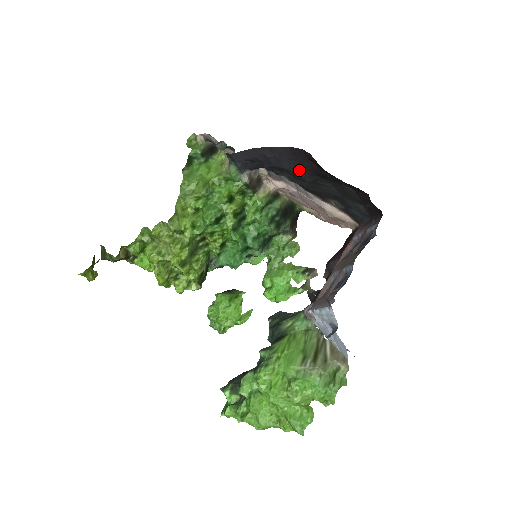
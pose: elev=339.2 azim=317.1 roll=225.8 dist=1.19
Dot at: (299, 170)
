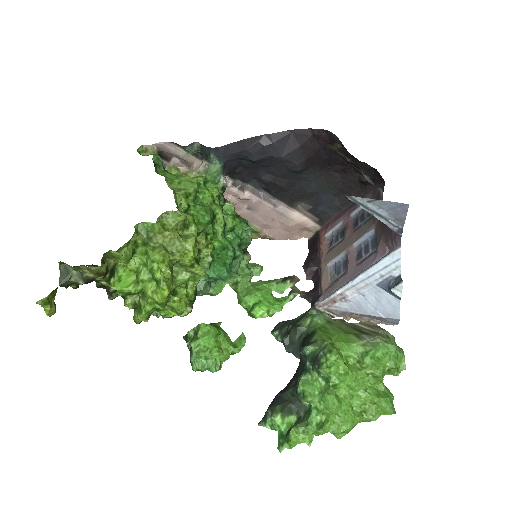
Dot at: (297, 156)
